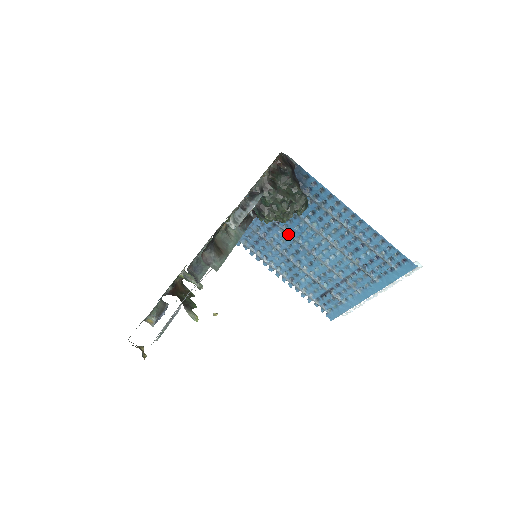
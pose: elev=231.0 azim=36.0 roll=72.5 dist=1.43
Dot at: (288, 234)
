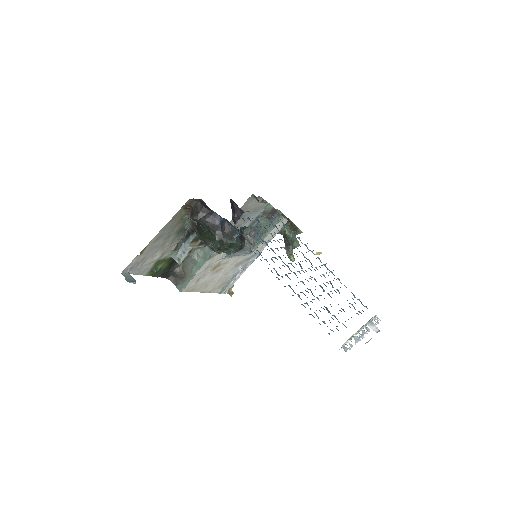
Dot at: (278, 241)
